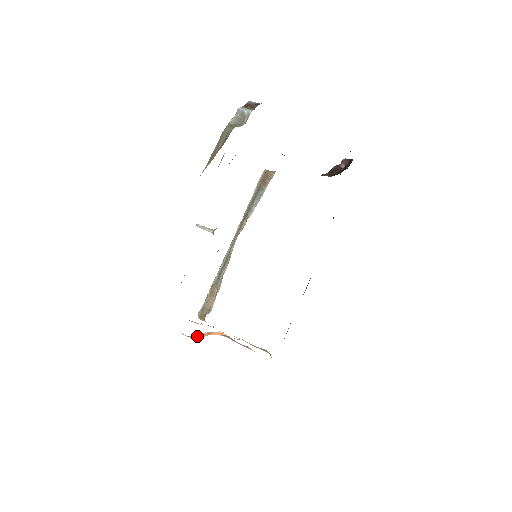
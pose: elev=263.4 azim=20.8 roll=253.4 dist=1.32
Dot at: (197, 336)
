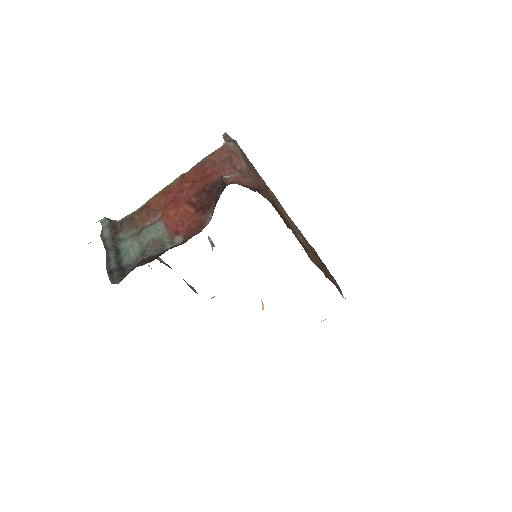
Dot at: occluded
